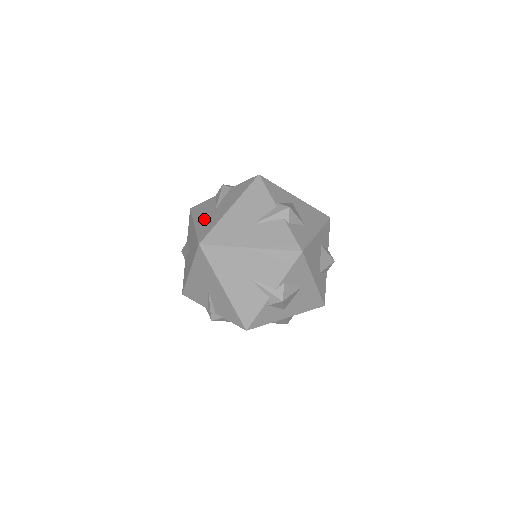
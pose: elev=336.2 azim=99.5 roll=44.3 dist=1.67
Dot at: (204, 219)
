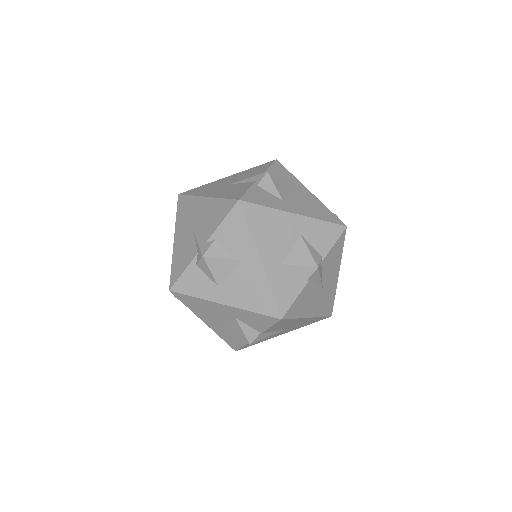
Dot at: occluded
